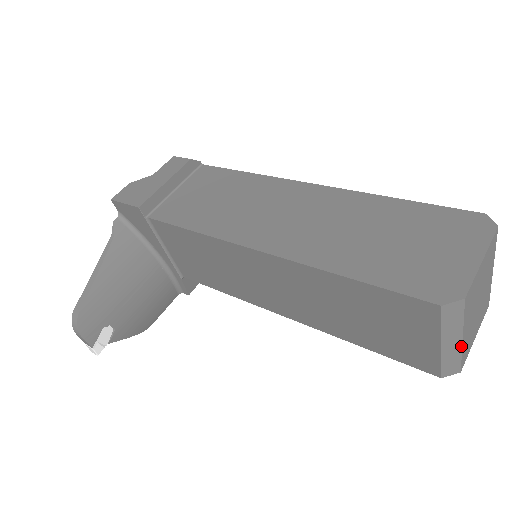
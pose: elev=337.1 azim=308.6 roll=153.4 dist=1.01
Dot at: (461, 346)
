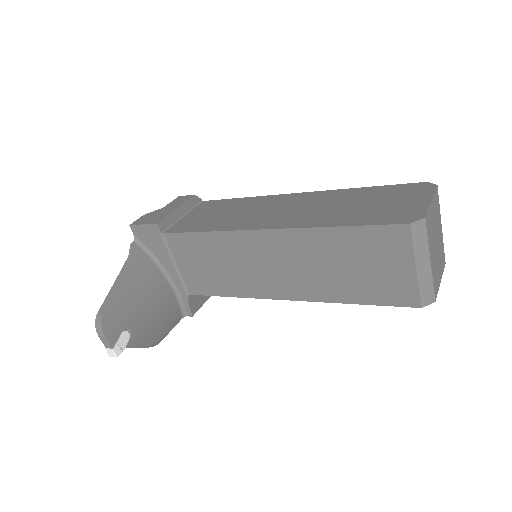
Dot at: (431, 270)
